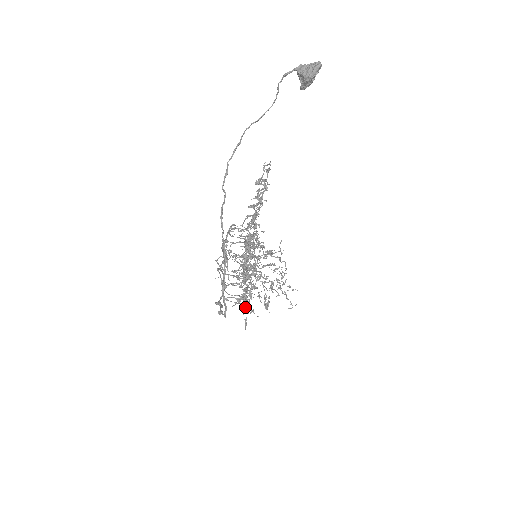
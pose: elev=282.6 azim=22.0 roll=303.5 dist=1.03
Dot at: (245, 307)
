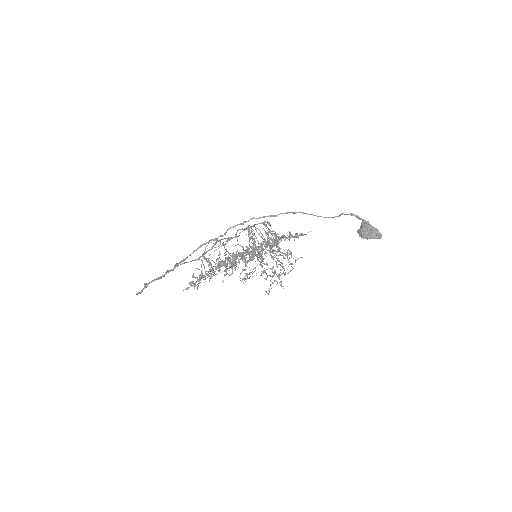
Dot at: (197, 281)
